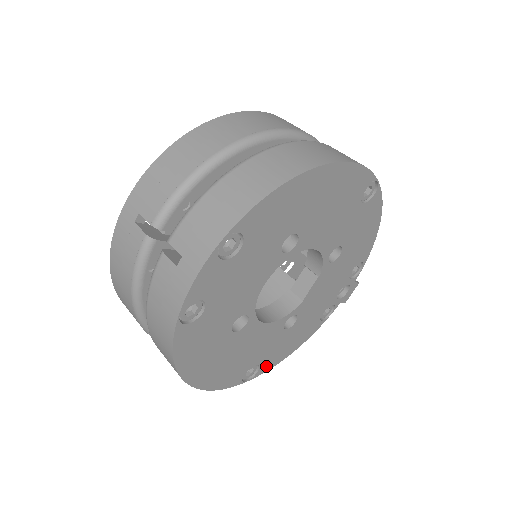
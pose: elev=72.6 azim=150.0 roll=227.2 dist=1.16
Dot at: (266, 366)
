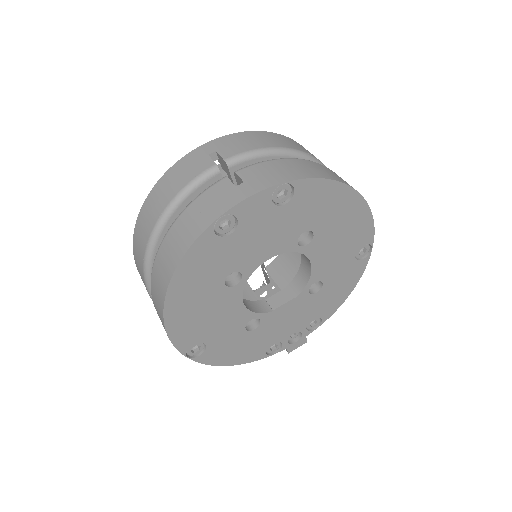
Dot at: (208, 357)
